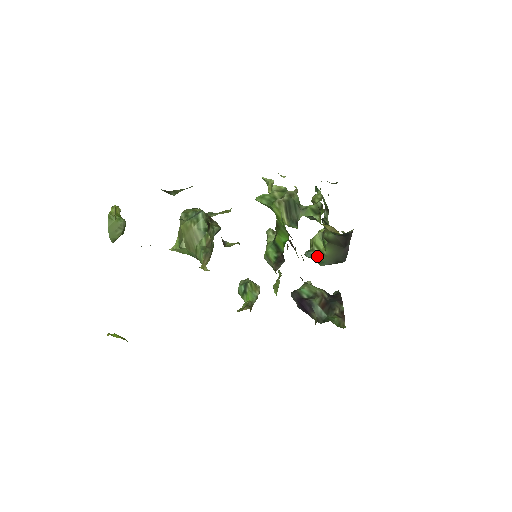
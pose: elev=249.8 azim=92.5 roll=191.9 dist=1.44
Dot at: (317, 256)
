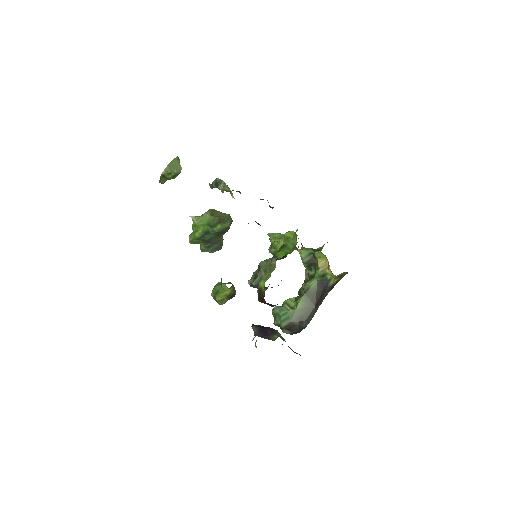
Dot at: (286, 310)
